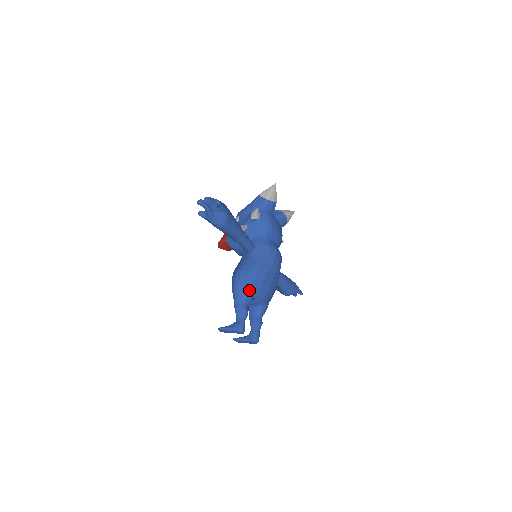
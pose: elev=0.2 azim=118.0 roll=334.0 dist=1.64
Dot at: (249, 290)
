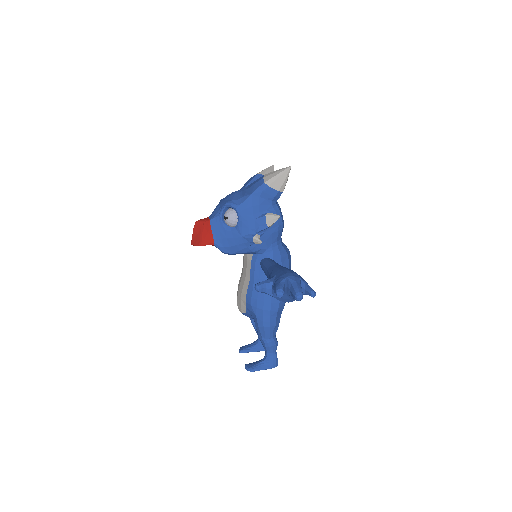
Dot at: (279, 321)
